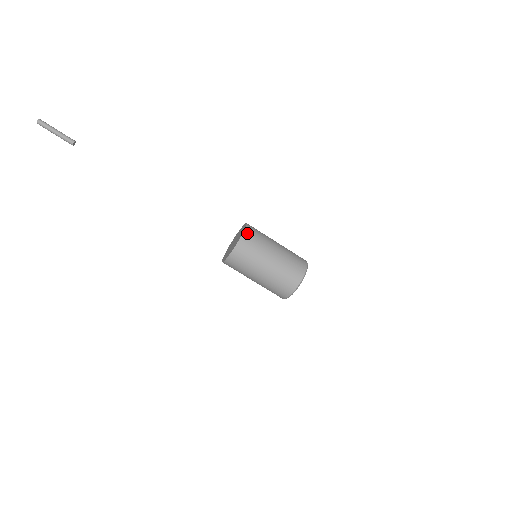
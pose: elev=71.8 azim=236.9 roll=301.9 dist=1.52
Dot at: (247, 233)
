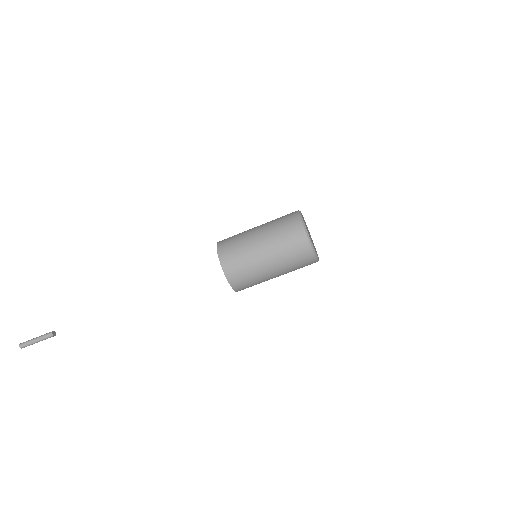
Dot at: (221, 252)
